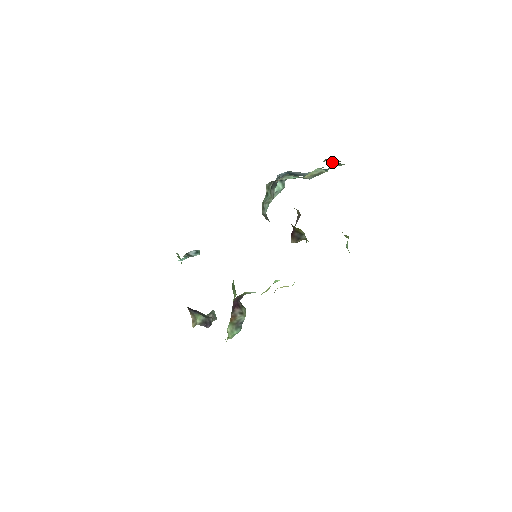
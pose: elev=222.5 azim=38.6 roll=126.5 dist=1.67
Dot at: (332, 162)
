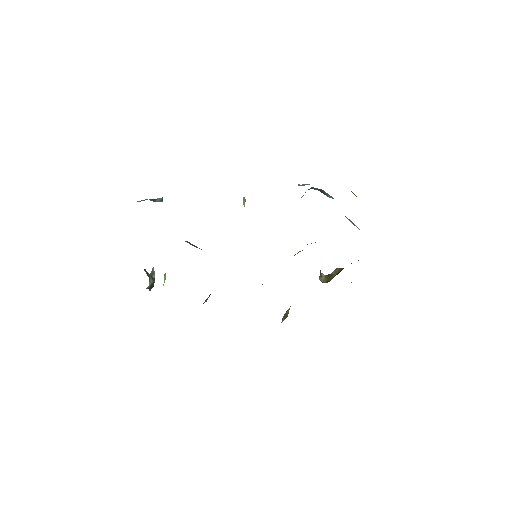
Dot at: occluded
